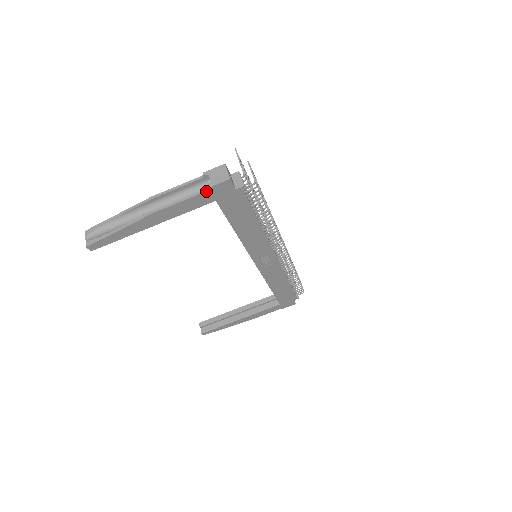
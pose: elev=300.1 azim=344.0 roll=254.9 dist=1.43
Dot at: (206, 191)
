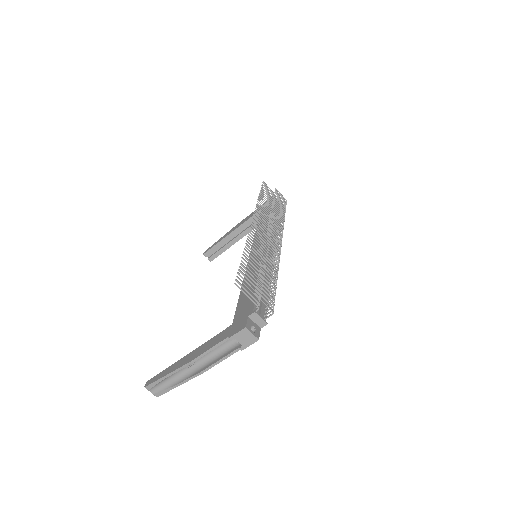
Dot at: (240, 349)
